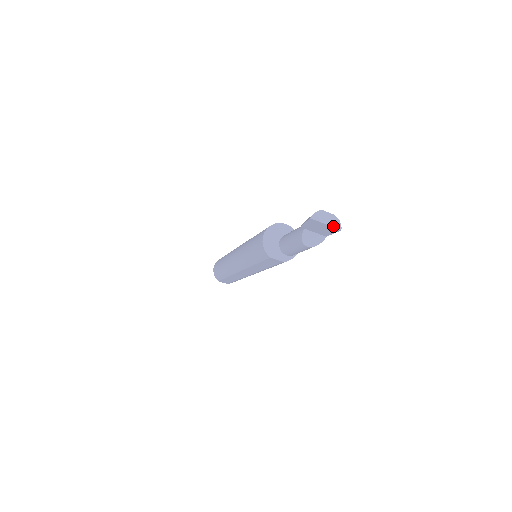
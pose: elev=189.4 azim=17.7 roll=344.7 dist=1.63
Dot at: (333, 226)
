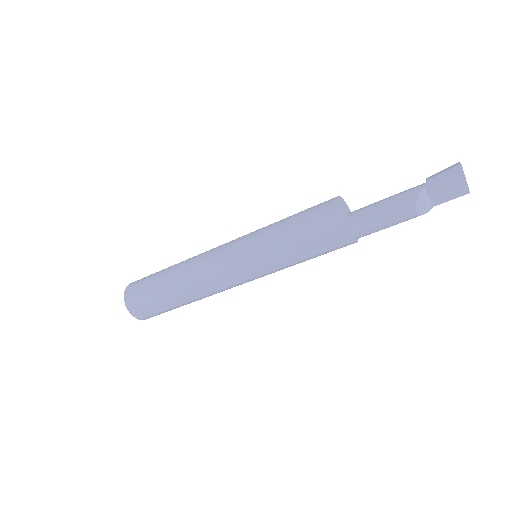
Dot at: (467, 184)
